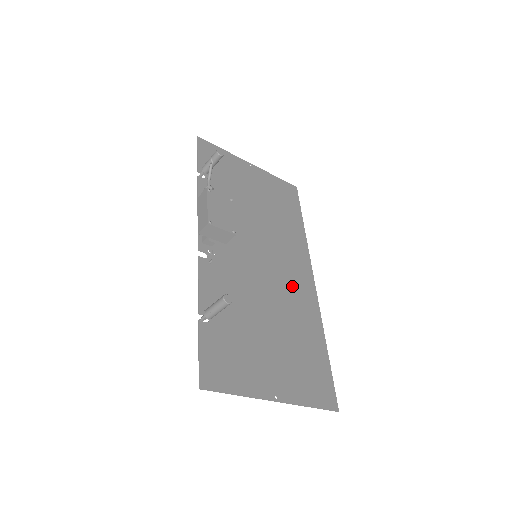
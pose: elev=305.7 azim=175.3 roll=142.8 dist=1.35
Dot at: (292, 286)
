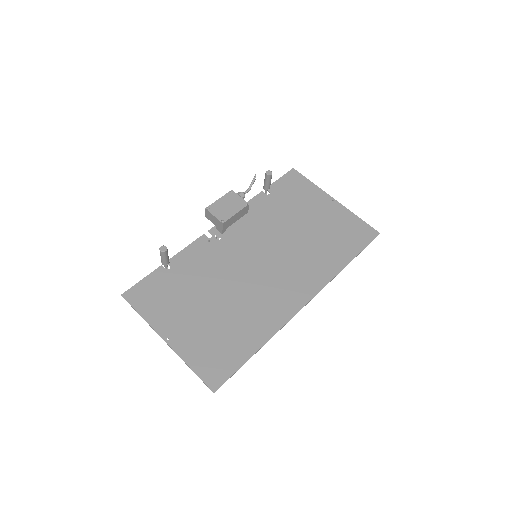
Dot at: (273, 293)
